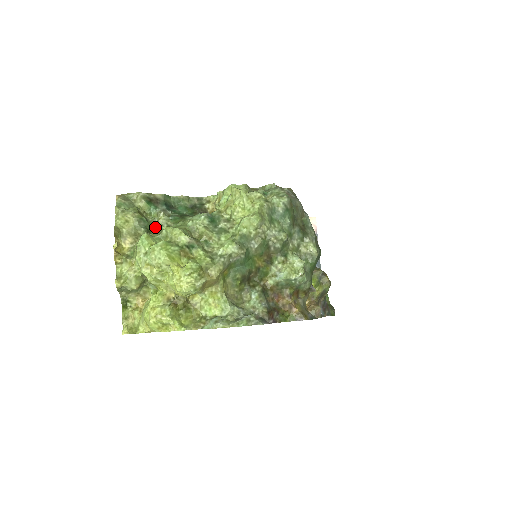
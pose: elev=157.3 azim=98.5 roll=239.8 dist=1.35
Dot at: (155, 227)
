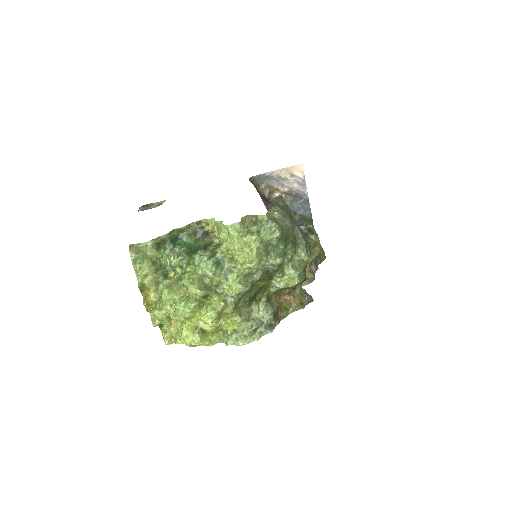
Dot at: (169, 269)
